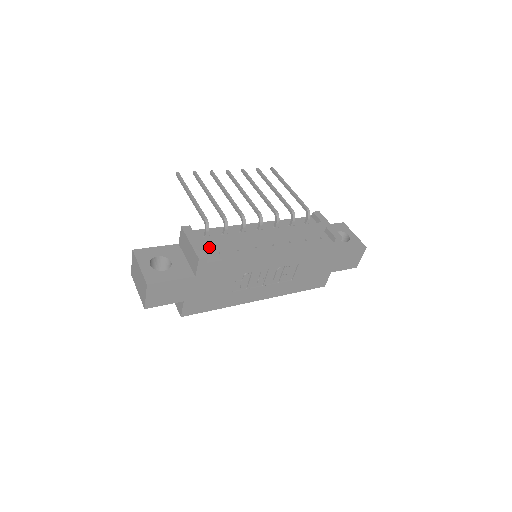
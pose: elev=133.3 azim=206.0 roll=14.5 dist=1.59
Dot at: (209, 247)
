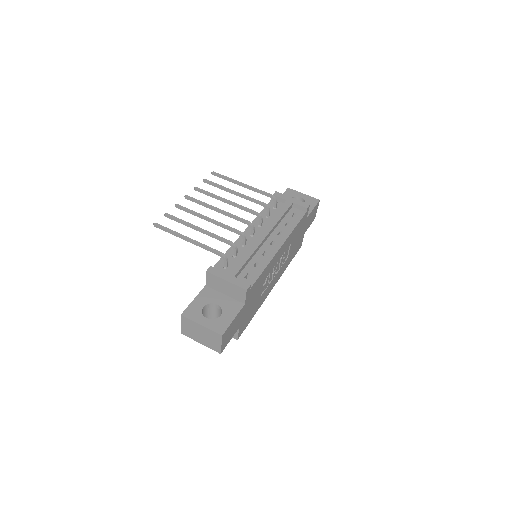
Dot at: (238, 274)
